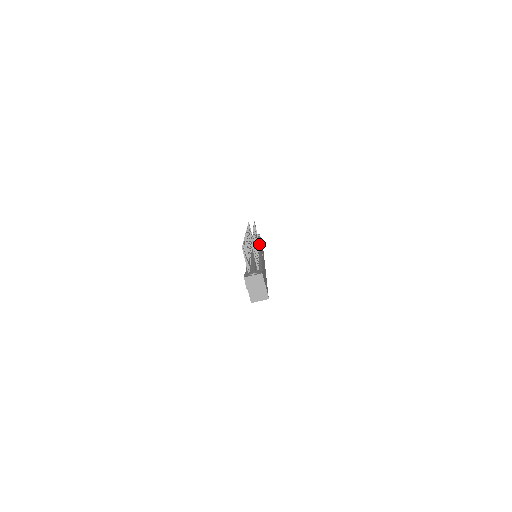
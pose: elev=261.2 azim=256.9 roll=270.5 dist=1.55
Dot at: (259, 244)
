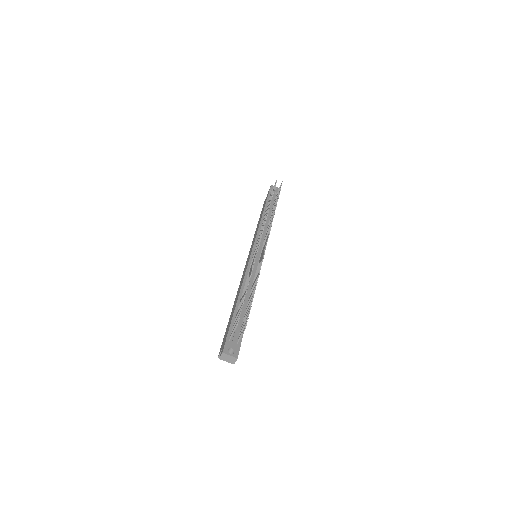
Dot at: occluded
